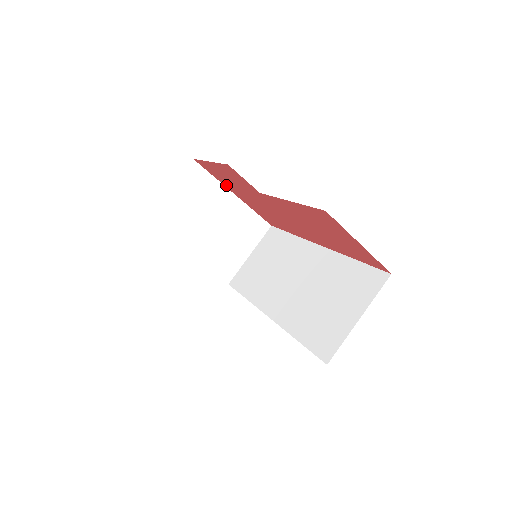
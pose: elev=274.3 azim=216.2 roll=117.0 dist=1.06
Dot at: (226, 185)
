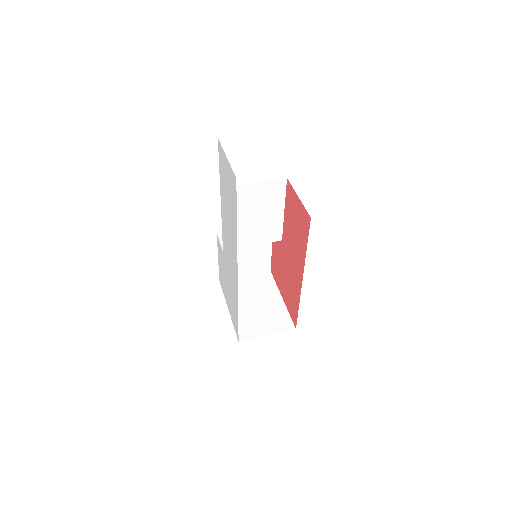
Dot at: (279, 286)
